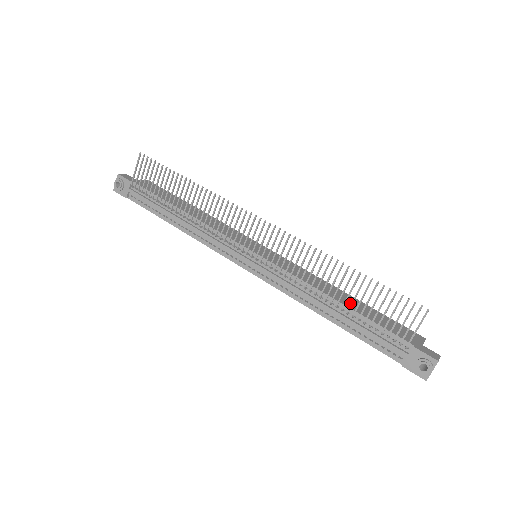
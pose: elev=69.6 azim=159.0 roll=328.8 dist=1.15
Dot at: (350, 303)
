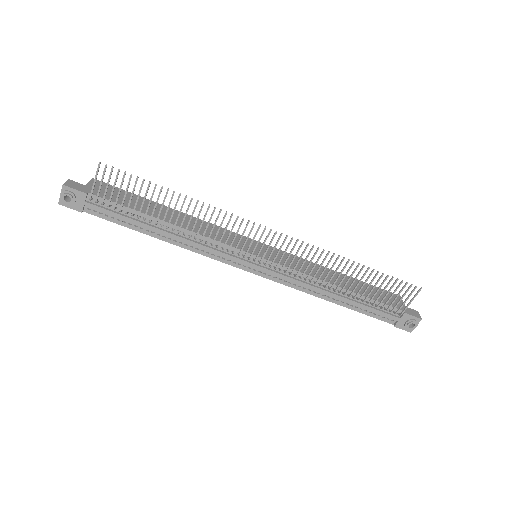
Dot at: (349, 285)
